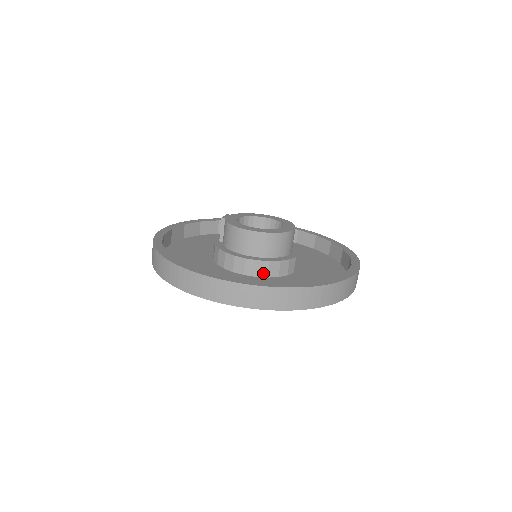
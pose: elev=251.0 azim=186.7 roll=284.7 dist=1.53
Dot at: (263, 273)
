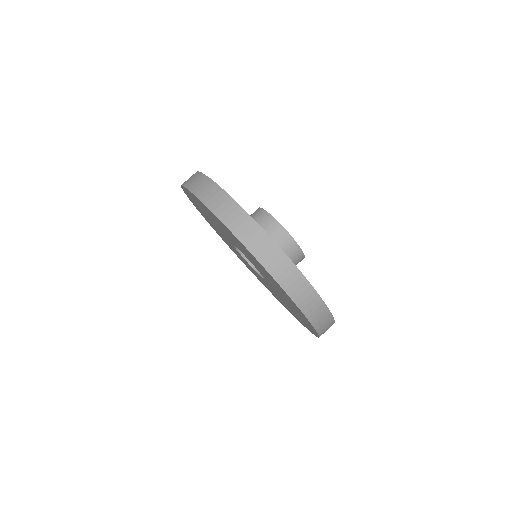
Dot at: occluded
